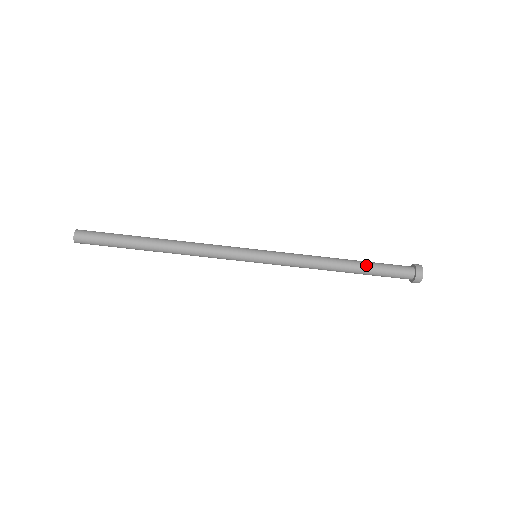
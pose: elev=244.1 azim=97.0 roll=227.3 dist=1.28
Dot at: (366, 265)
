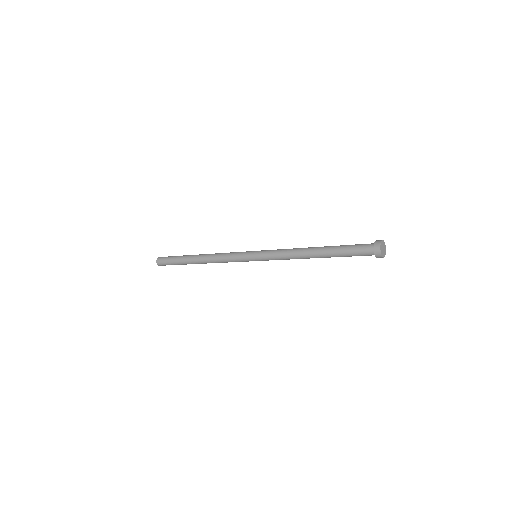
Dot at: (332, 249)
